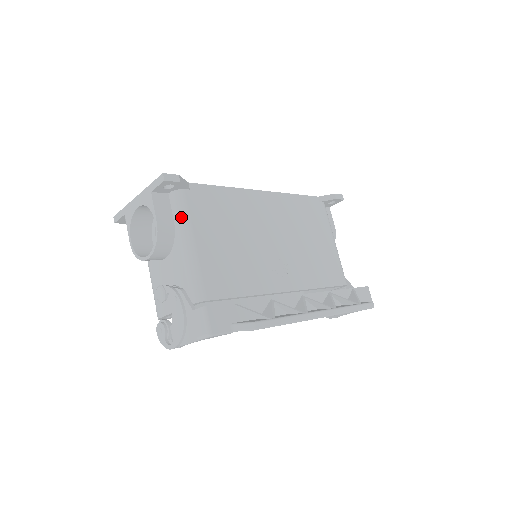
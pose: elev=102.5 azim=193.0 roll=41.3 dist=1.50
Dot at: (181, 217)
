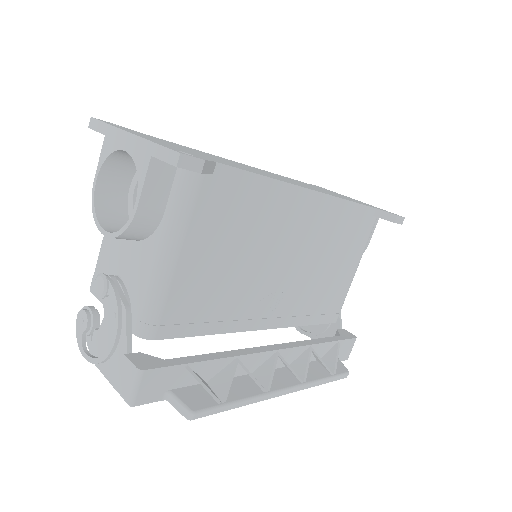
Dot at: (177, 213)
